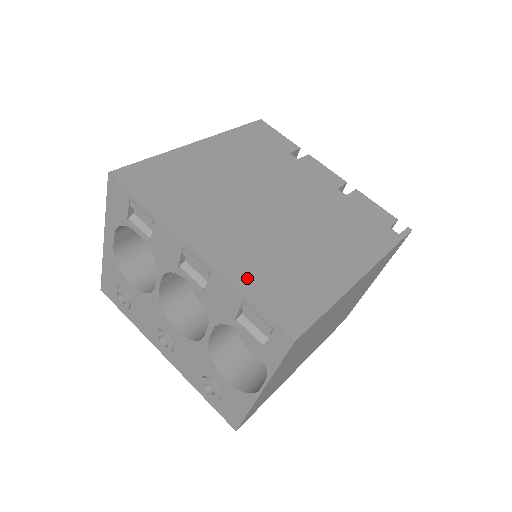
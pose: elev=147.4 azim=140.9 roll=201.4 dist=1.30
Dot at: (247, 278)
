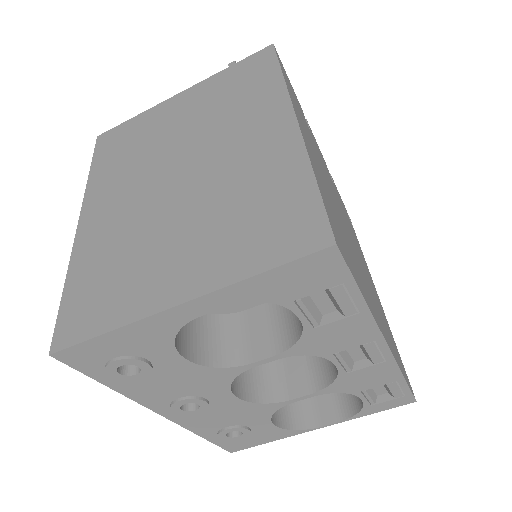
Dot at: (395, 354)
